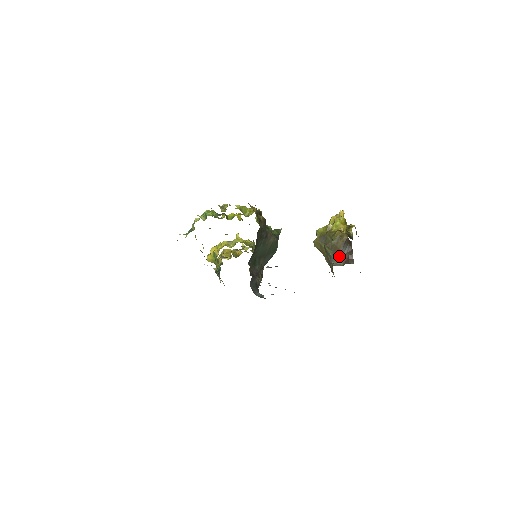
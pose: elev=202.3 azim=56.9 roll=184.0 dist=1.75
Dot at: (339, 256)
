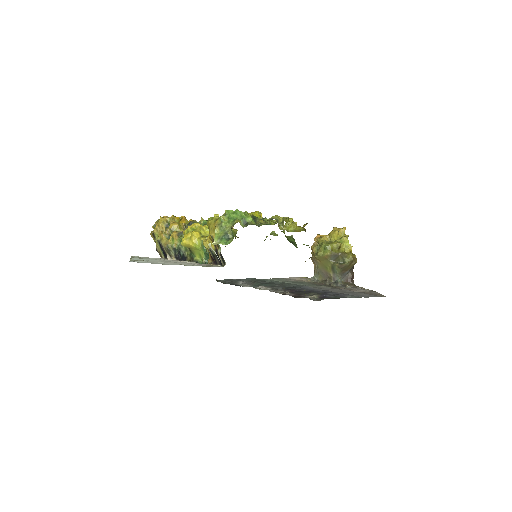
Dot at: (344, 275)
